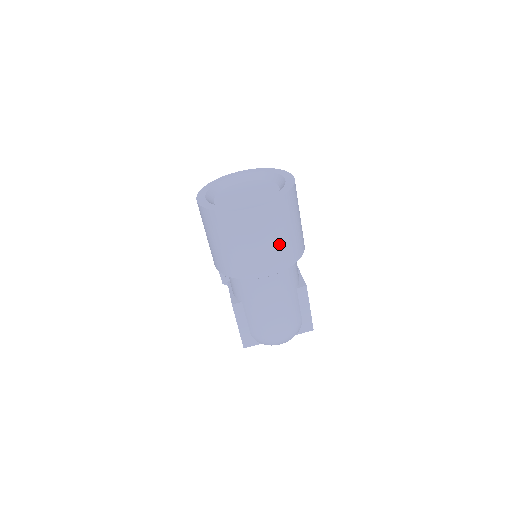
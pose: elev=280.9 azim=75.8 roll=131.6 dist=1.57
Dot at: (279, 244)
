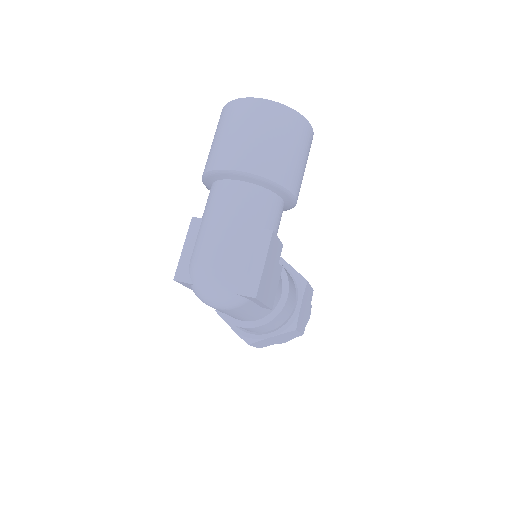
Dot at: (262, 144)
